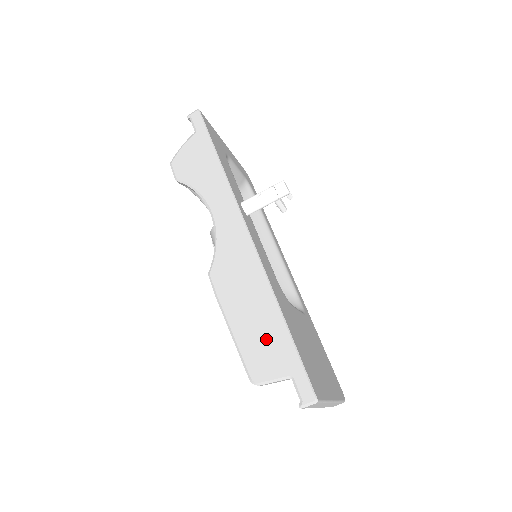
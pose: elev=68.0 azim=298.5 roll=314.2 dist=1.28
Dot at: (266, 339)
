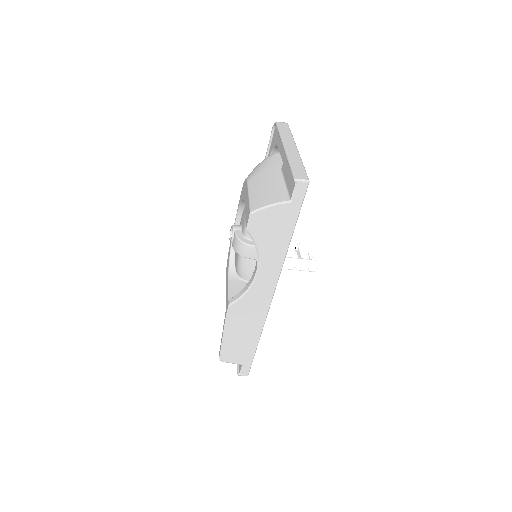
Dot at: (241, 348)
